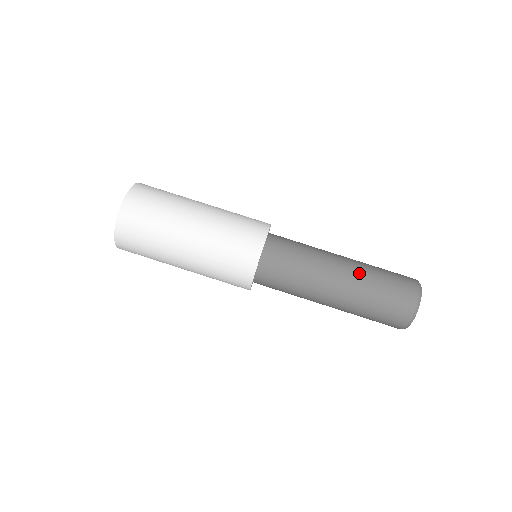
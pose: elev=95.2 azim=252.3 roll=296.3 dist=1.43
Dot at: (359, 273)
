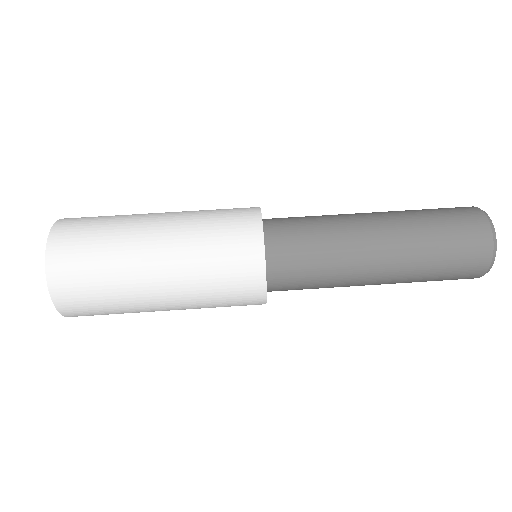
Dot at: (402, 225)
